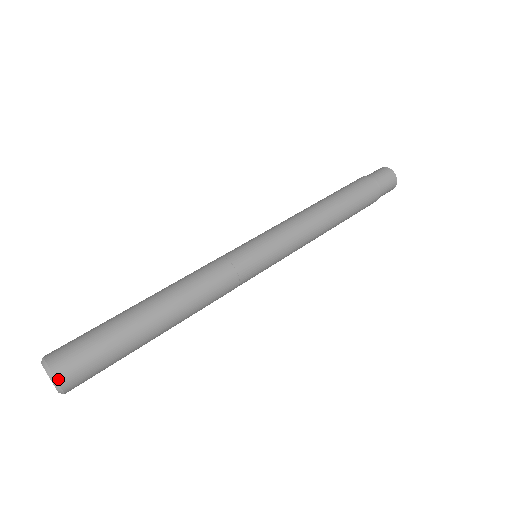
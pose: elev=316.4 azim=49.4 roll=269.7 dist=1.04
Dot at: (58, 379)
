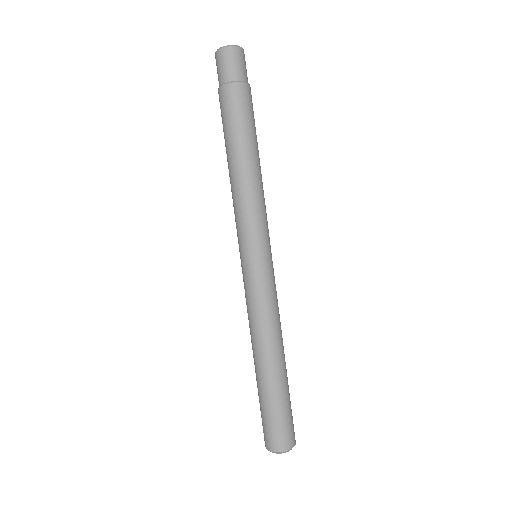
Dot at: (282, 451)
